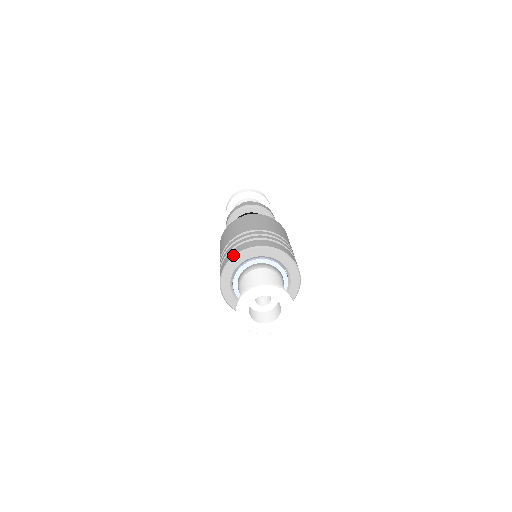
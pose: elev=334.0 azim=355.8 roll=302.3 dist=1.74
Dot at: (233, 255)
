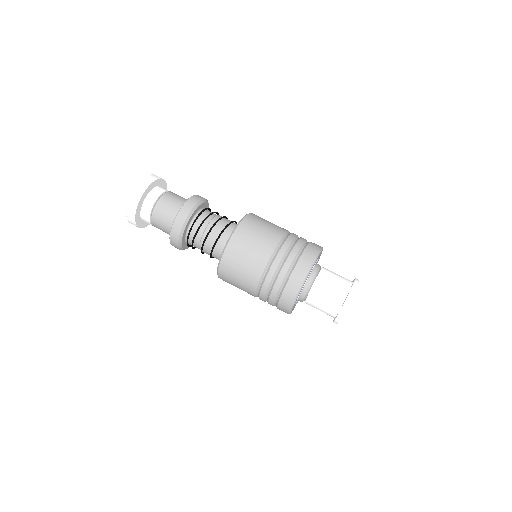
Dot at: (311, 265)
